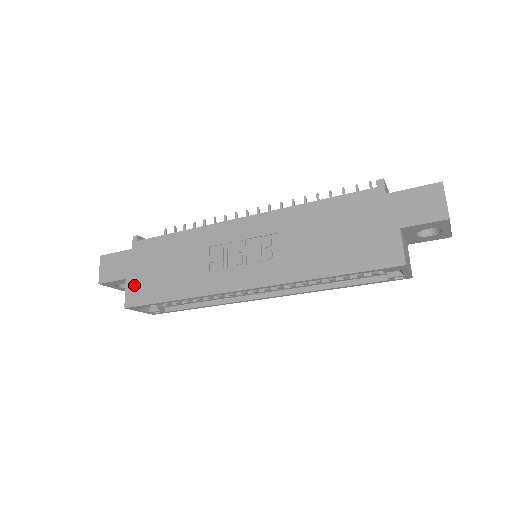
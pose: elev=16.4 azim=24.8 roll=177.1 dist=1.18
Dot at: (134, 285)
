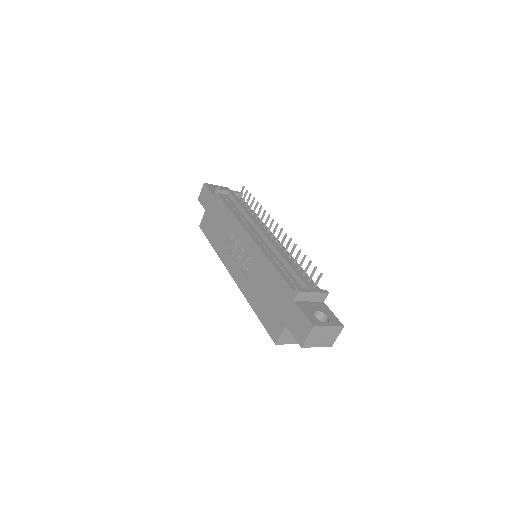
Dot at: (206, 218)
